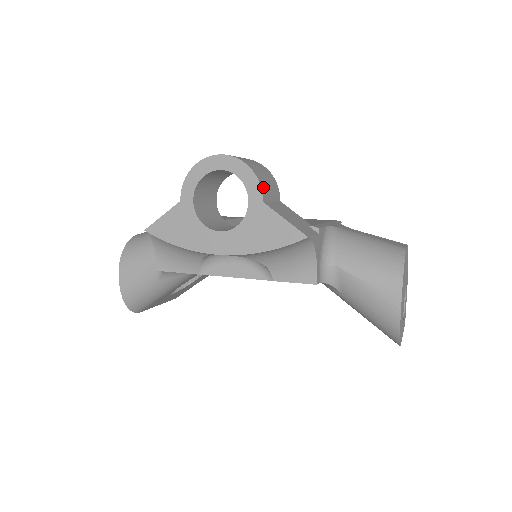
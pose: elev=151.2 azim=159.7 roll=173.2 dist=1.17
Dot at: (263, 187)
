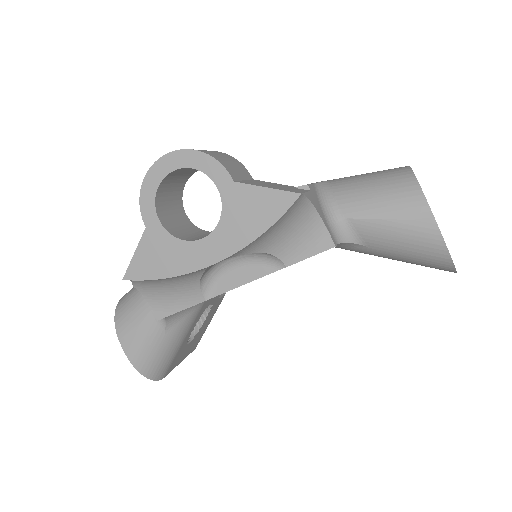
Dot at: (226, 167)
